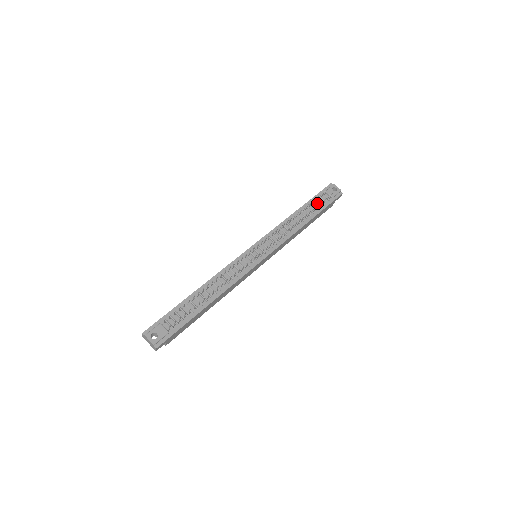
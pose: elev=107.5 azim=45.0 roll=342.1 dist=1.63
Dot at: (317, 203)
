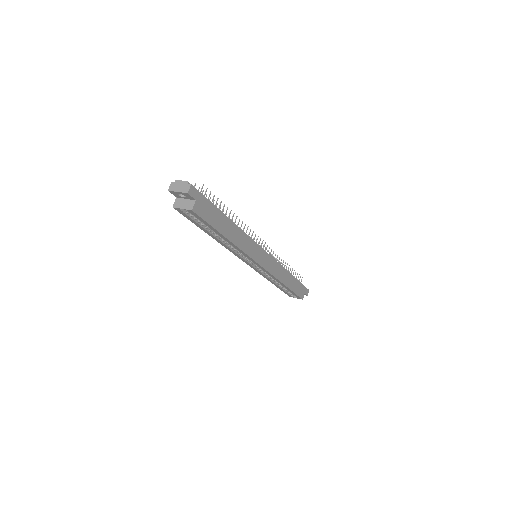
Dot at: occluded
